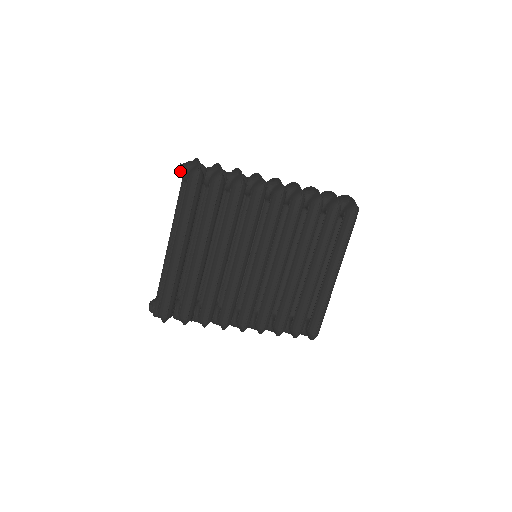
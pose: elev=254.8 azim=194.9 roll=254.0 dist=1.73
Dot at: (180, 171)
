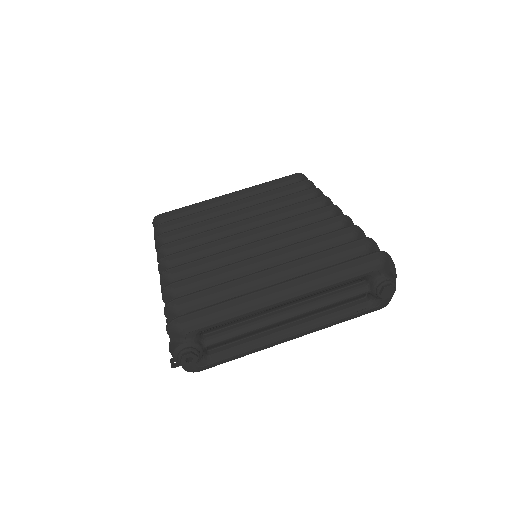
Dot at: occluded
